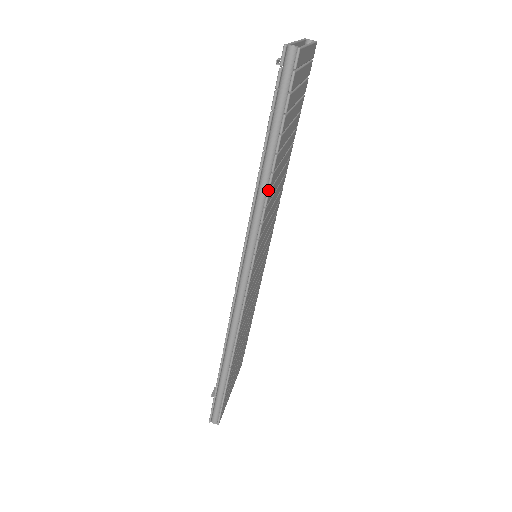
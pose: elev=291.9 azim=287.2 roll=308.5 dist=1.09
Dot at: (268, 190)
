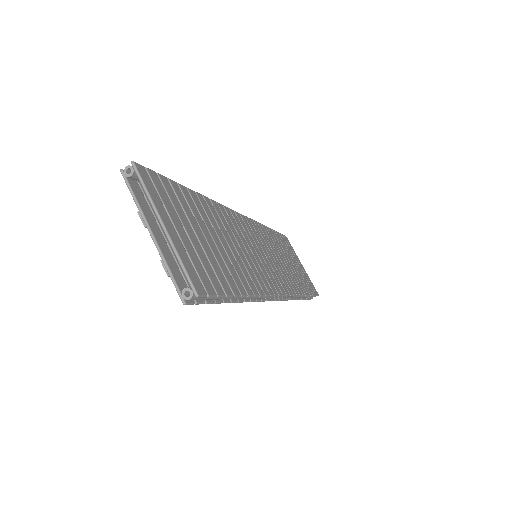
Dot at: (252, 295)
